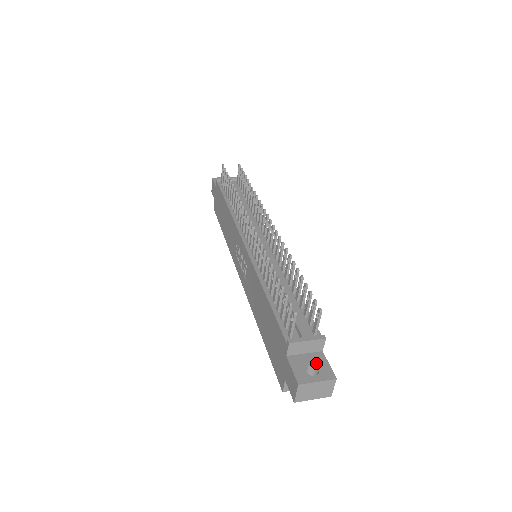
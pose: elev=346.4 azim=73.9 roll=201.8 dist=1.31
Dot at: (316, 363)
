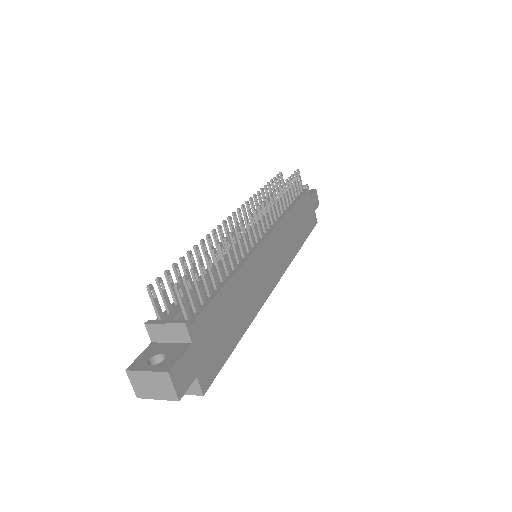
Dot at: (169, 353)
